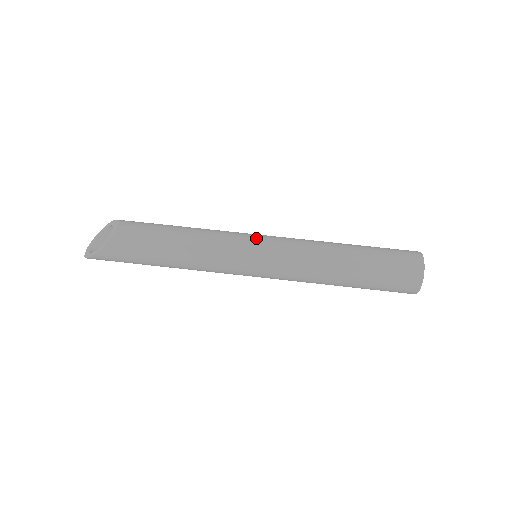
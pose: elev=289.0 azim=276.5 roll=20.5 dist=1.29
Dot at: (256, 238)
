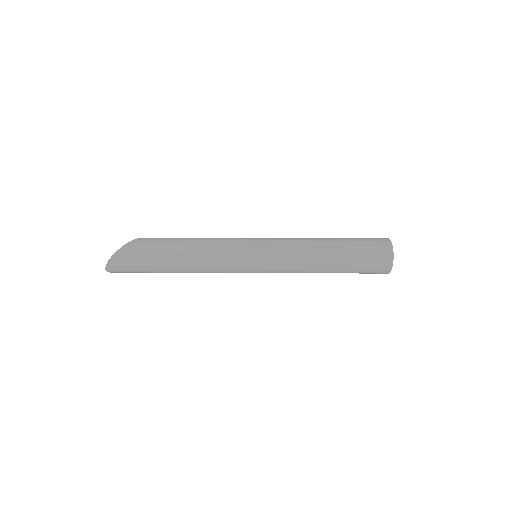
Dot at: occluded
